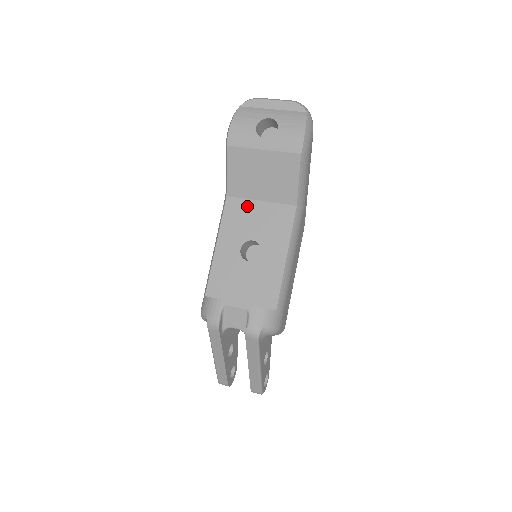
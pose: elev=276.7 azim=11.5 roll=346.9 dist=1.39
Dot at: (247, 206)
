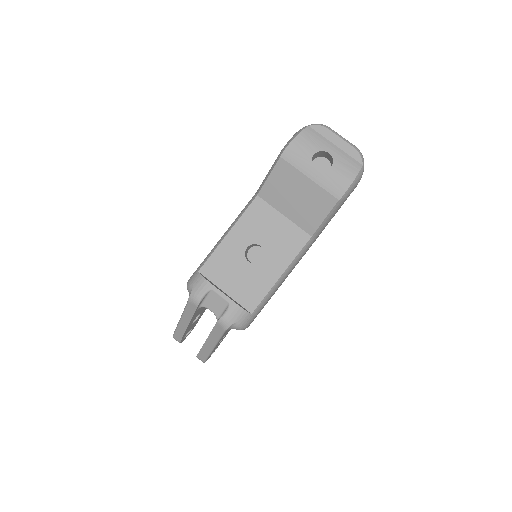
Dot at: (270, 214)
